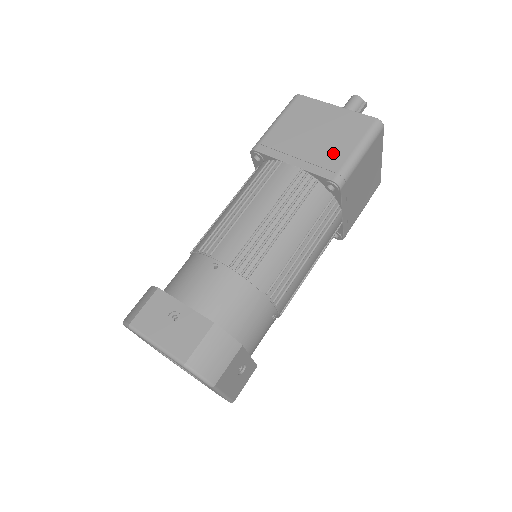
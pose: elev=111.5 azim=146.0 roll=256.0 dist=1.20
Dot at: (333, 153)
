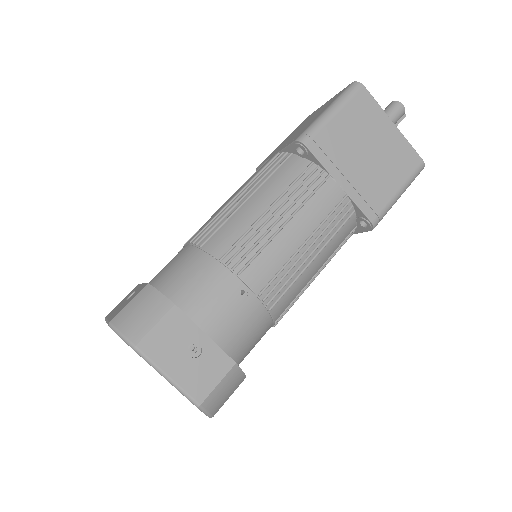
Dot at: (379, 187)
